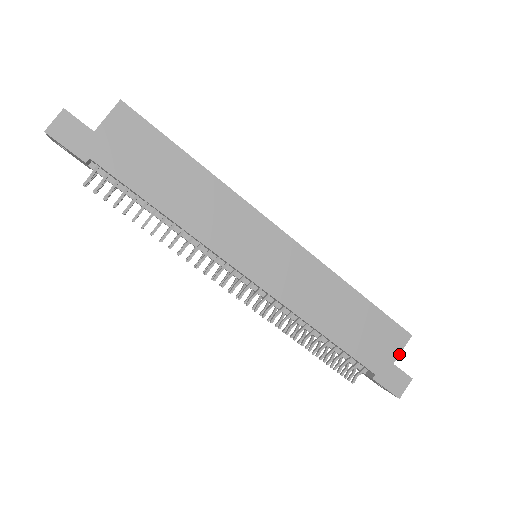
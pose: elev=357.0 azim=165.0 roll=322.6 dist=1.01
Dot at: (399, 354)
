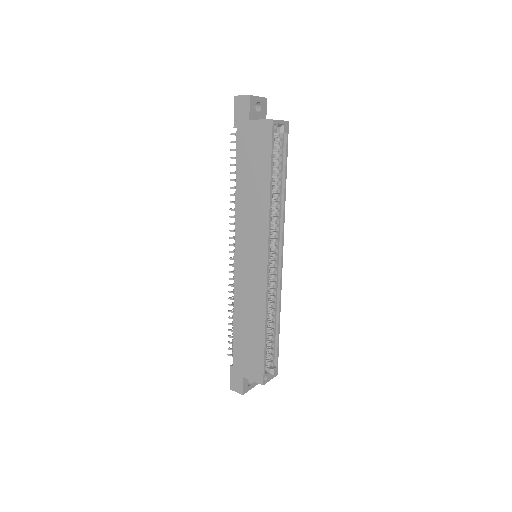
Dot at: (250, 379)
